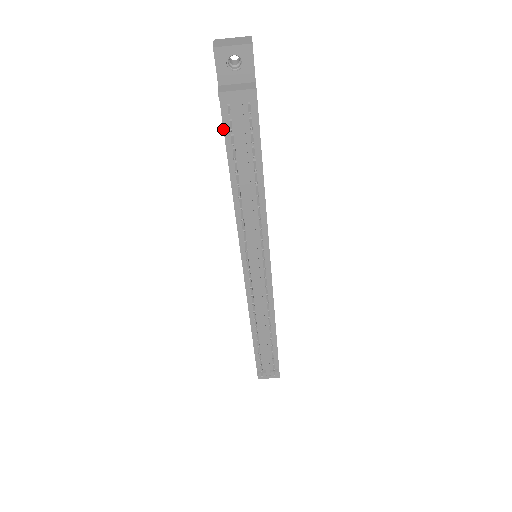
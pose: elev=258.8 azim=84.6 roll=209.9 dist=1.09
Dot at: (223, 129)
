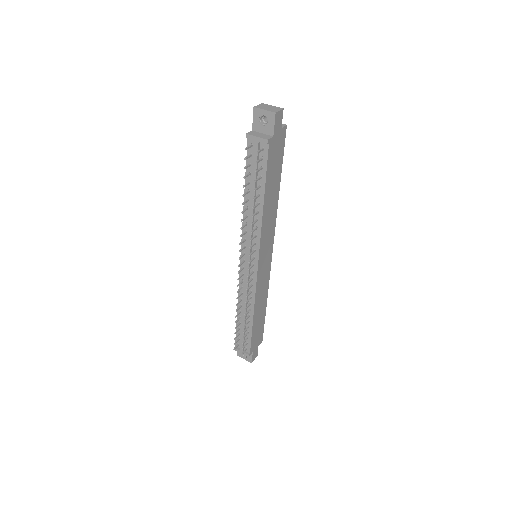
Dot at: occluded
